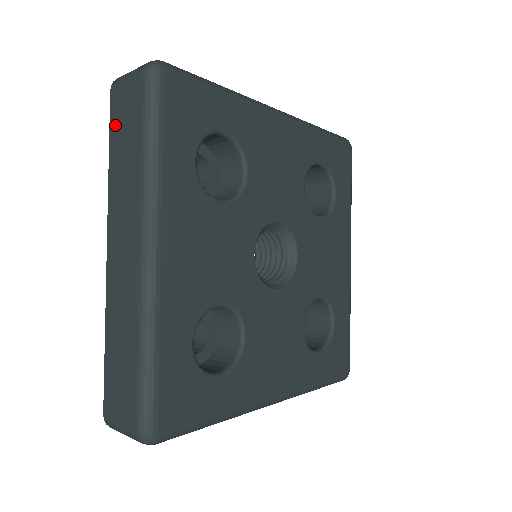
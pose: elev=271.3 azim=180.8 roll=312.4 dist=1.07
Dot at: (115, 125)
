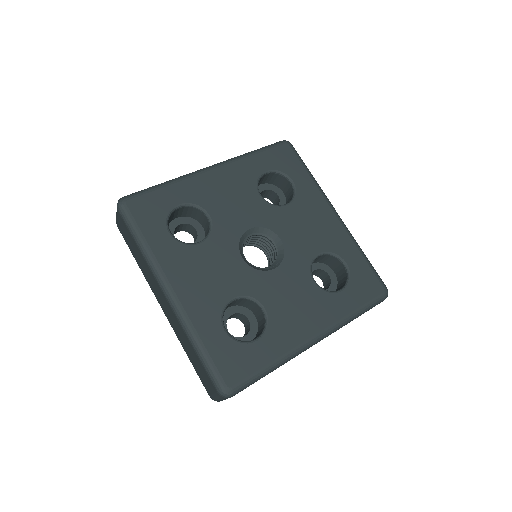
Dot at: occluded
